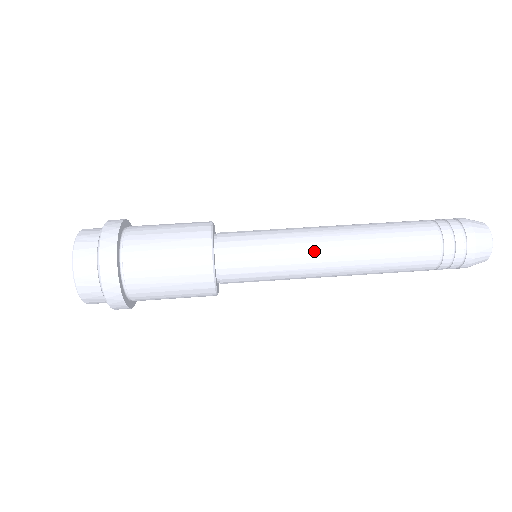
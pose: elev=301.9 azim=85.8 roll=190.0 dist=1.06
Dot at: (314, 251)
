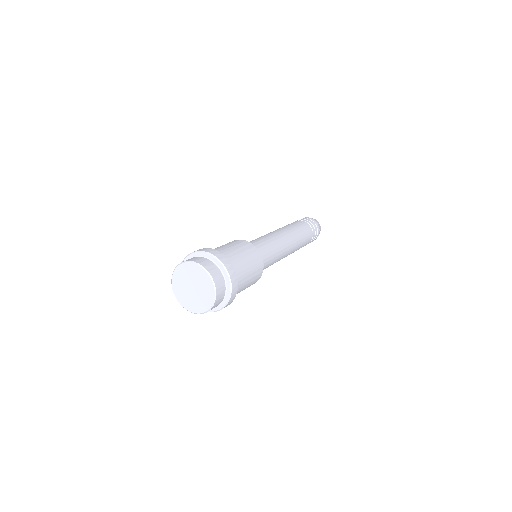
Dot at: (274, 234)
